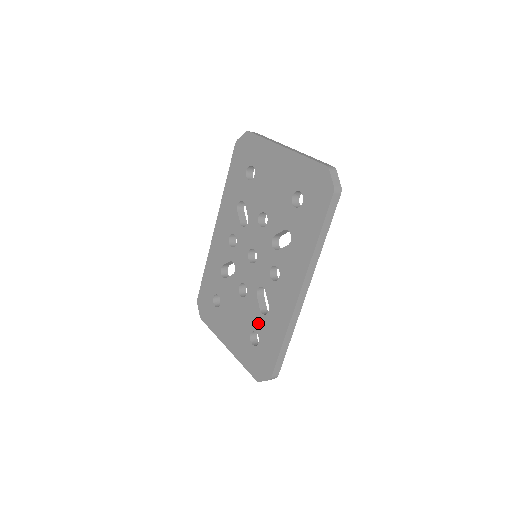
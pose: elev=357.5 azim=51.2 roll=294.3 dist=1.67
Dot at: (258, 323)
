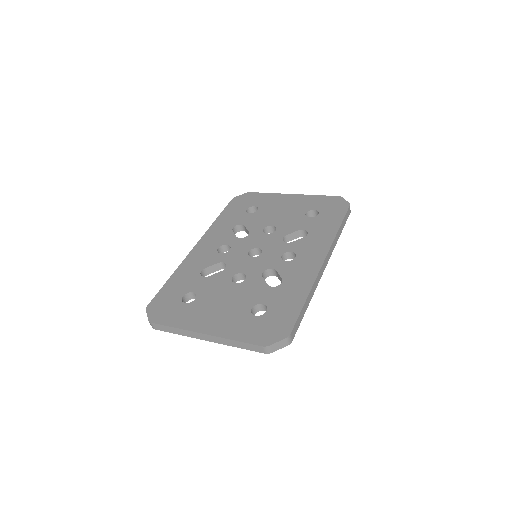
Dot at: (265, 295)
